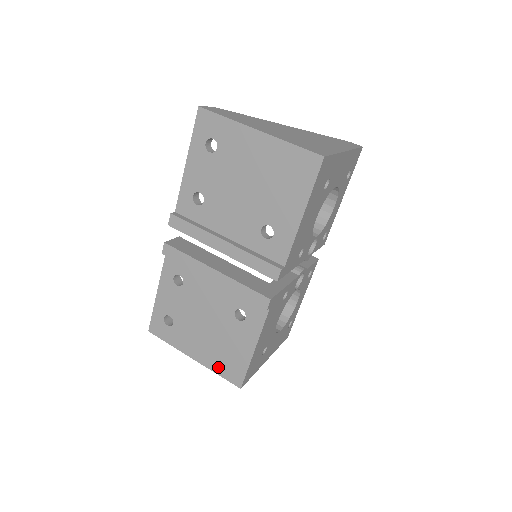
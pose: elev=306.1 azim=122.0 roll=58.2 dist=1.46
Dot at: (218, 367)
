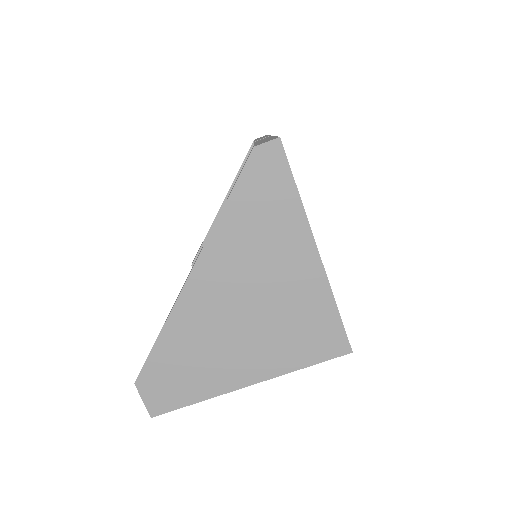
Dot at: occluded
